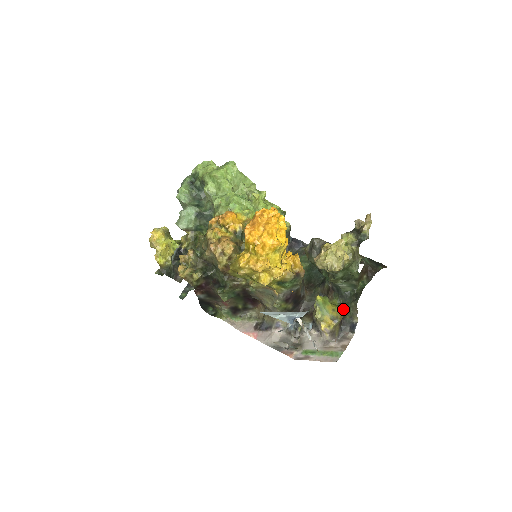
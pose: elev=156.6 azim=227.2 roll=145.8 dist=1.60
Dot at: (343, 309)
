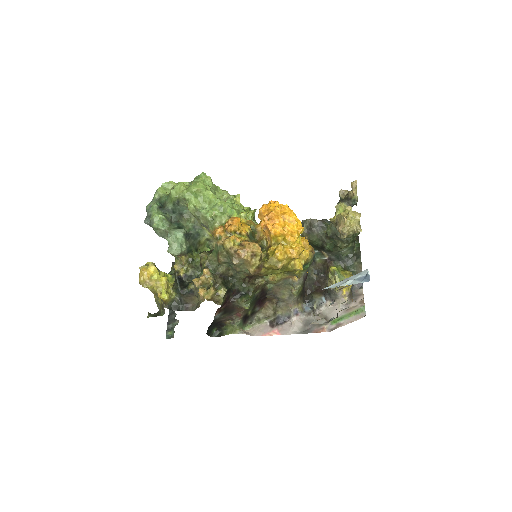
Dot at: occluded
